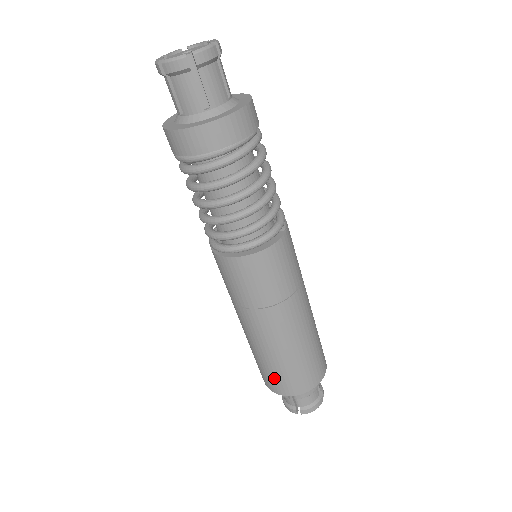
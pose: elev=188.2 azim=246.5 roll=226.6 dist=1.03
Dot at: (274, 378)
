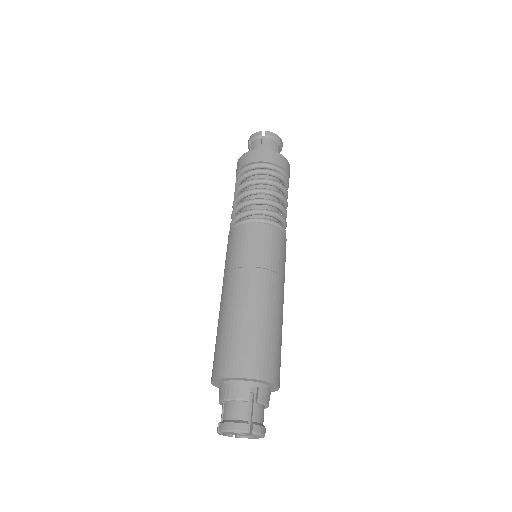
Dot at: (254, 352)
